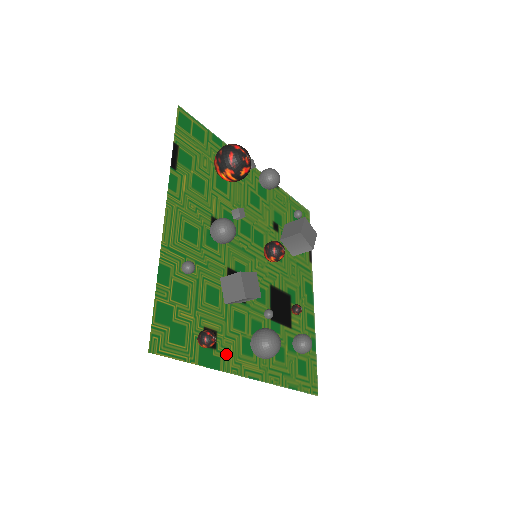
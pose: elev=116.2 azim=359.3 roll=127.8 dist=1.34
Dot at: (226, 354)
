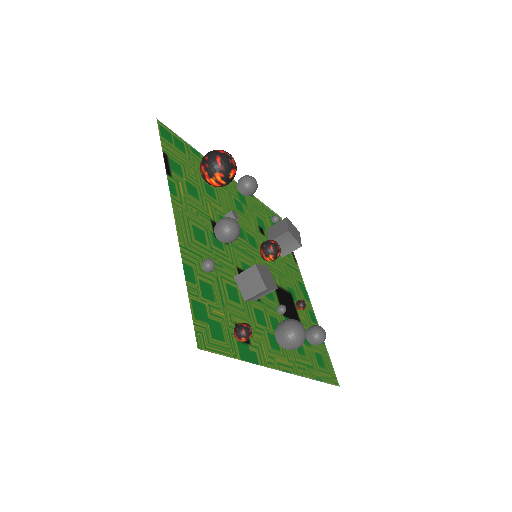
Dot at: (259, 349)
